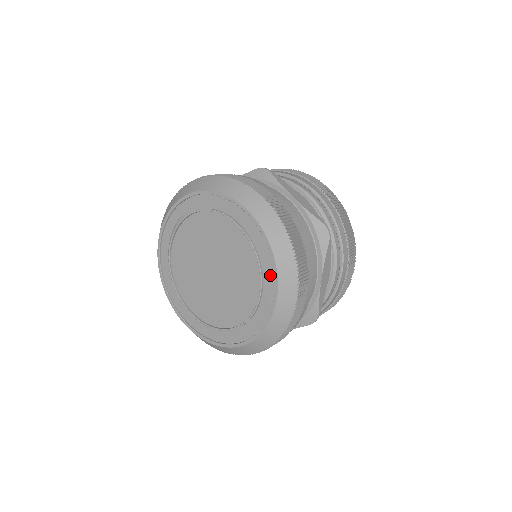
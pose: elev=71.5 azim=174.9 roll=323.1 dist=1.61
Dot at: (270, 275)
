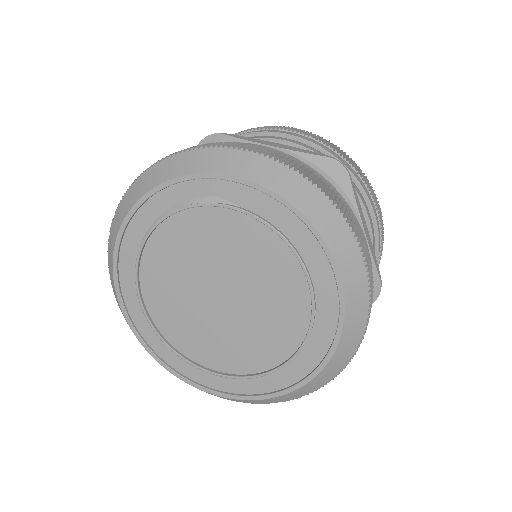
Dot at: (315, 354)
